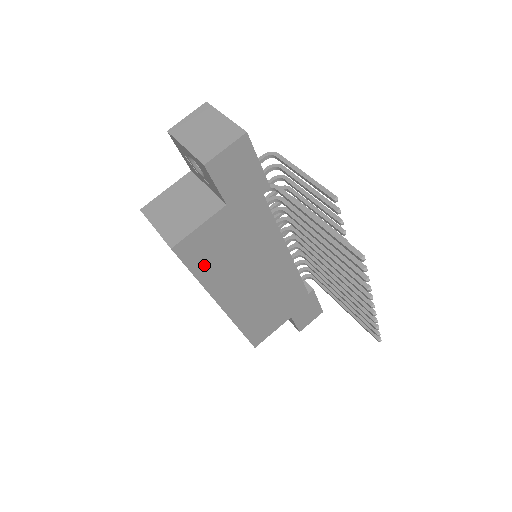
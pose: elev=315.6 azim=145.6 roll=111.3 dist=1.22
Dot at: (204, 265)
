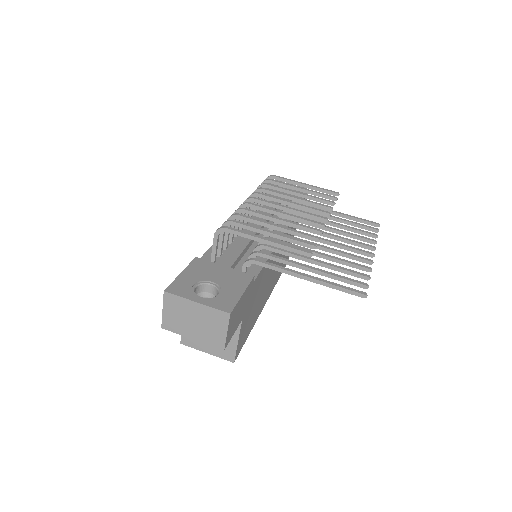
Dot at: (249, 329)
